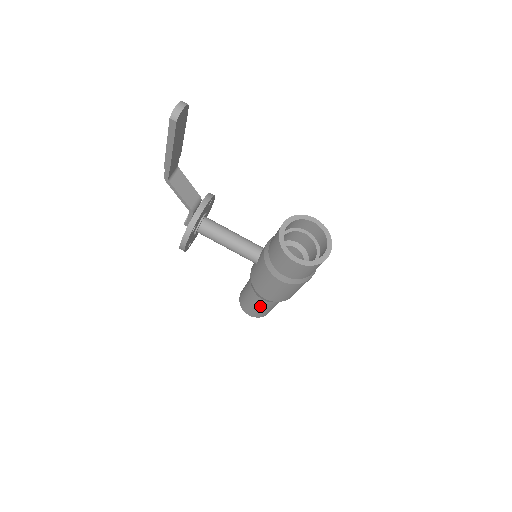
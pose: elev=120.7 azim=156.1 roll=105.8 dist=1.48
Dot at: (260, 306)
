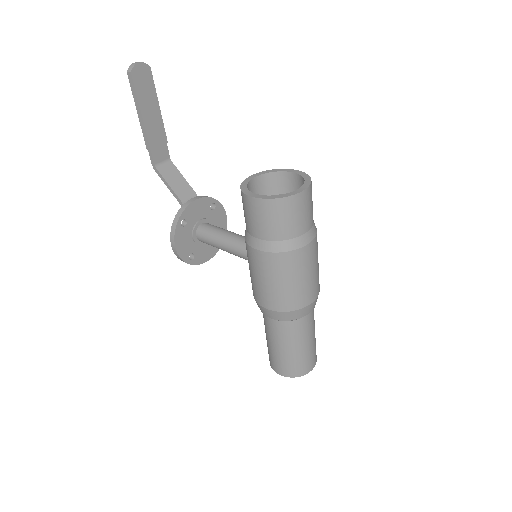
Dot at: (277, 341)
